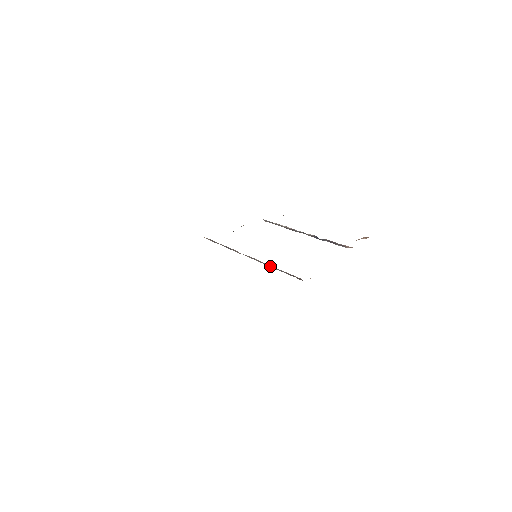
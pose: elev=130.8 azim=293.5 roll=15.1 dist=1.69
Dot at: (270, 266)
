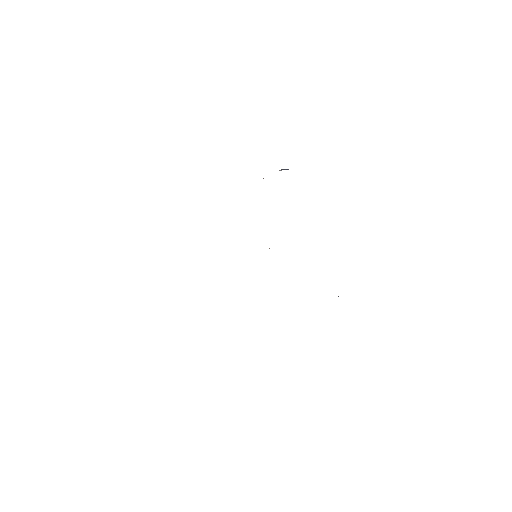
Dot at: occluded
